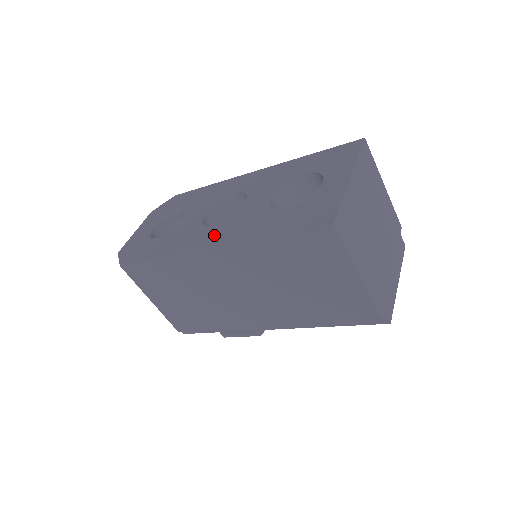
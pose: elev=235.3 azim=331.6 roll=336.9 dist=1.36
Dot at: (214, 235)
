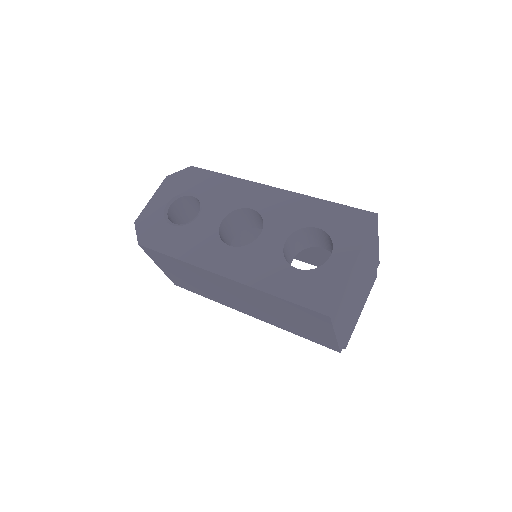
Dot at: (230, 262)
